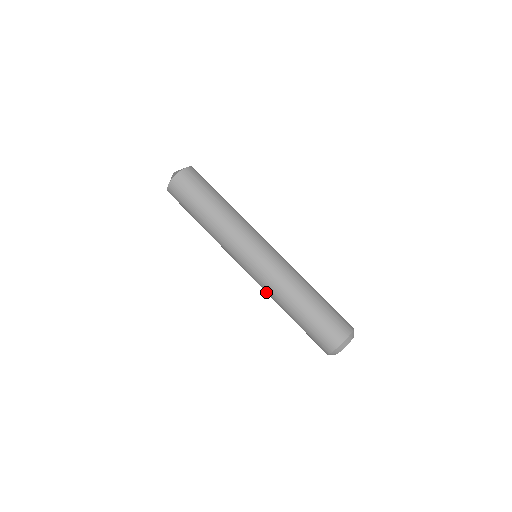
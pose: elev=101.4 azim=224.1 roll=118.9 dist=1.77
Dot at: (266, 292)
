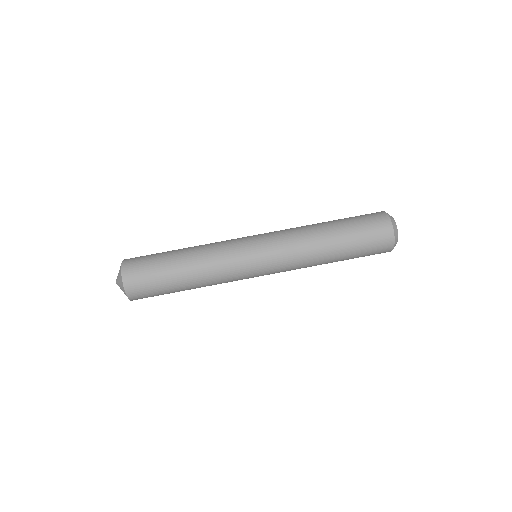
Dot at: occluded
